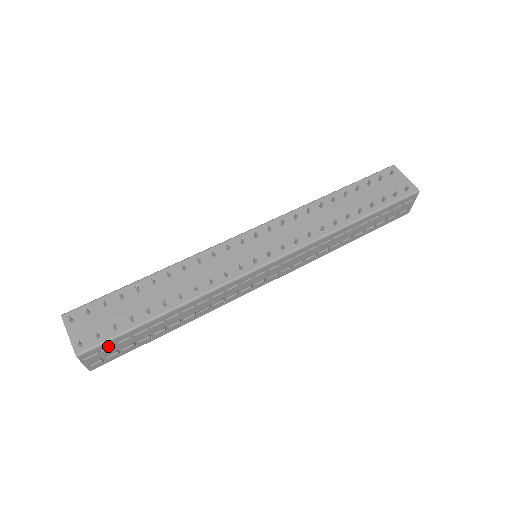
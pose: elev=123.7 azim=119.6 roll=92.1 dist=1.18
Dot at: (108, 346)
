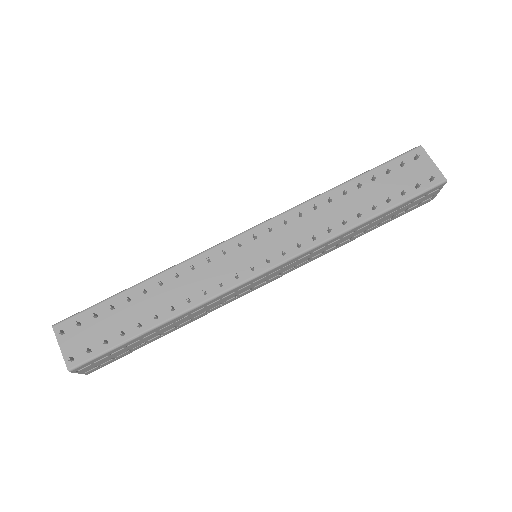
Dot at: (101, 358)
